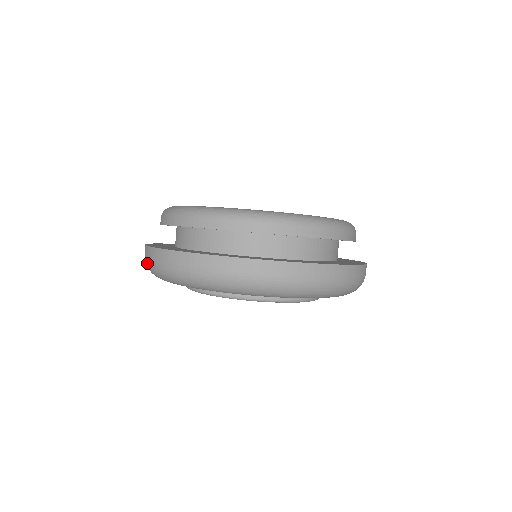
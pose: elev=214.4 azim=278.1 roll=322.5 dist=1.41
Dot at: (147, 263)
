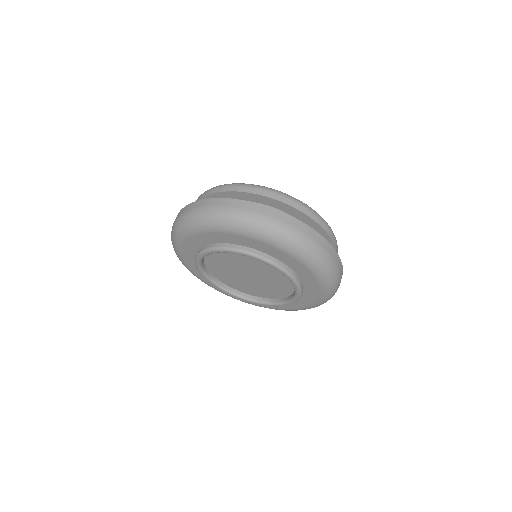
Dot at: (200, 211)
